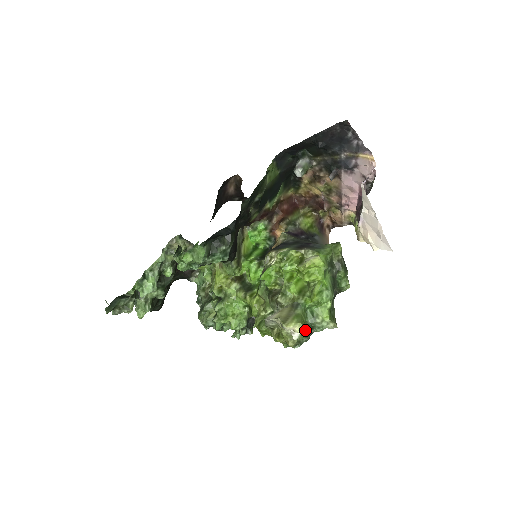
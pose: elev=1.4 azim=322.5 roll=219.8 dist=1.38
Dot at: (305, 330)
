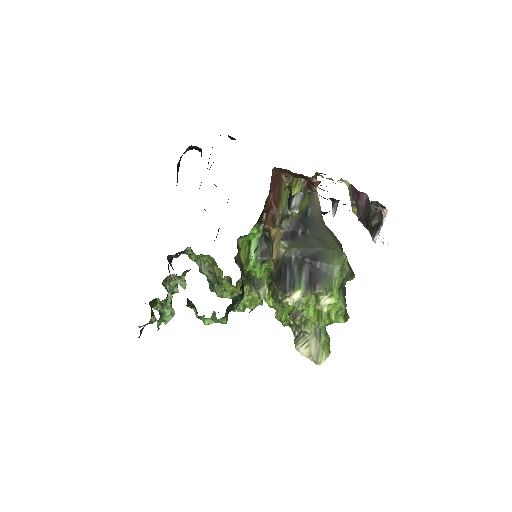
Dot at: (329, 345)
